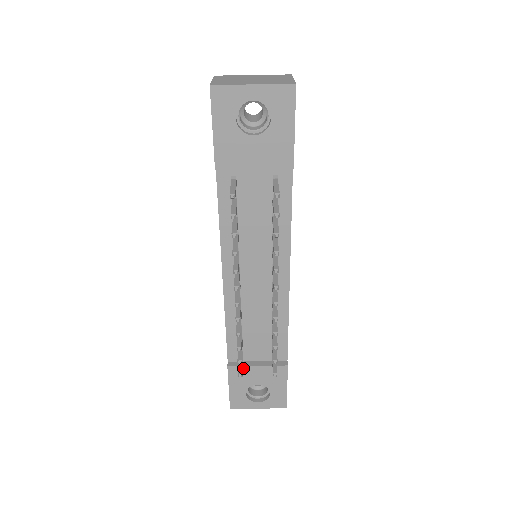
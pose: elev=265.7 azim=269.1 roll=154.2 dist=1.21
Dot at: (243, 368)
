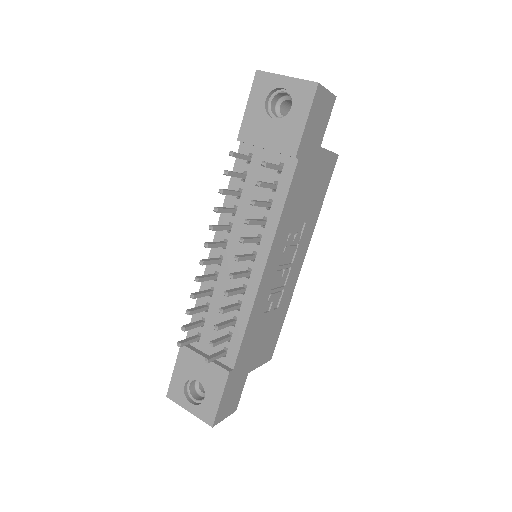
Dot at: (192, 353)
